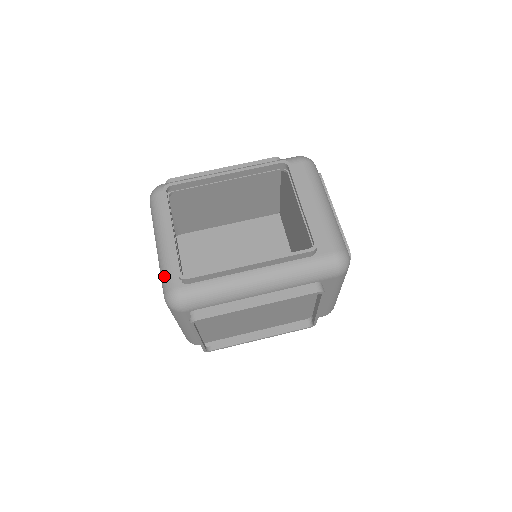
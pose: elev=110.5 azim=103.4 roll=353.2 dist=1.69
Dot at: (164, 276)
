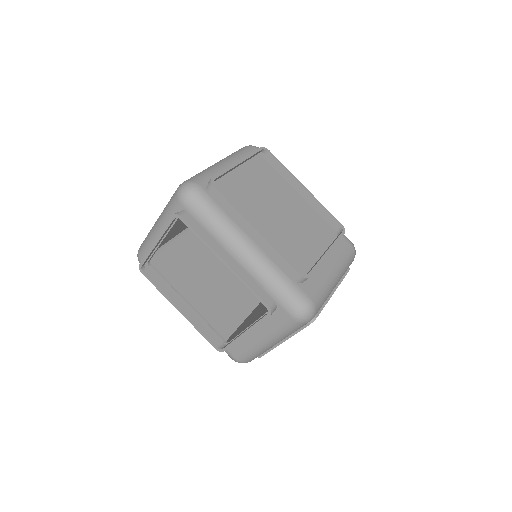
Dot at: (143, 244)
